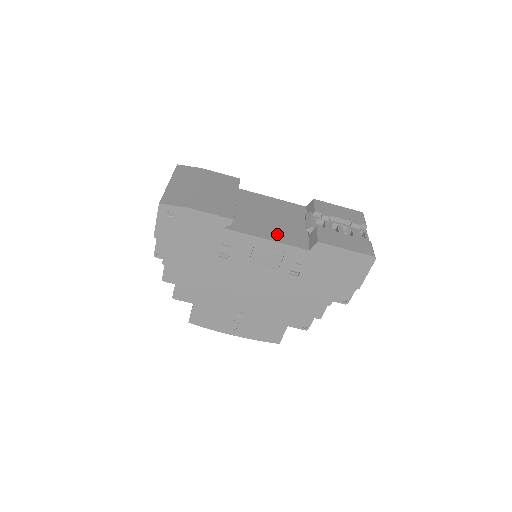
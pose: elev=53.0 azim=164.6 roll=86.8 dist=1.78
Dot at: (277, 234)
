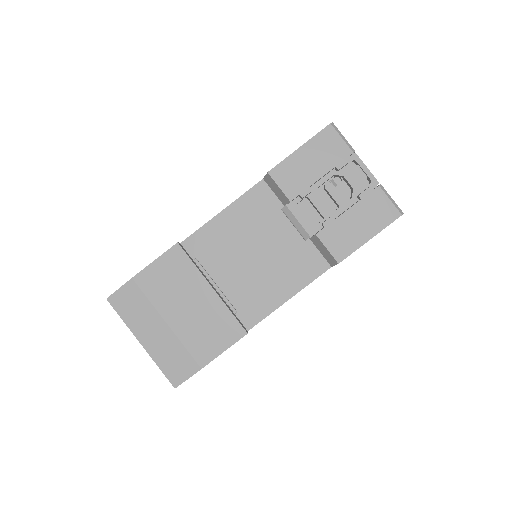
Dot at: (286, 280)
